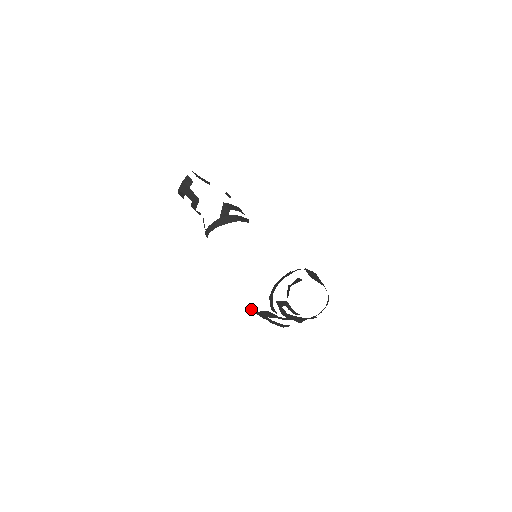
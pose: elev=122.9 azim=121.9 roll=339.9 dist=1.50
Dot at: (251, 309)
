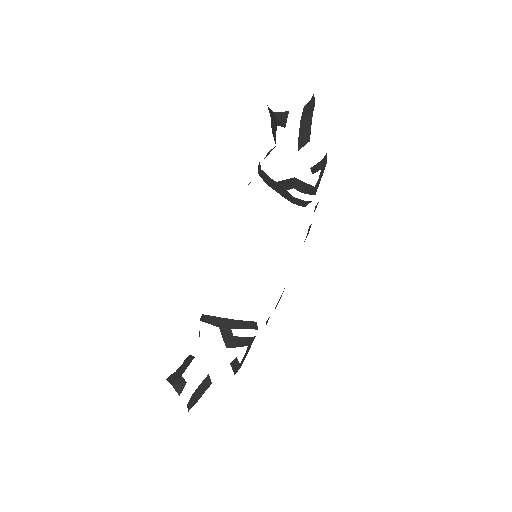
Dot at: occluded
